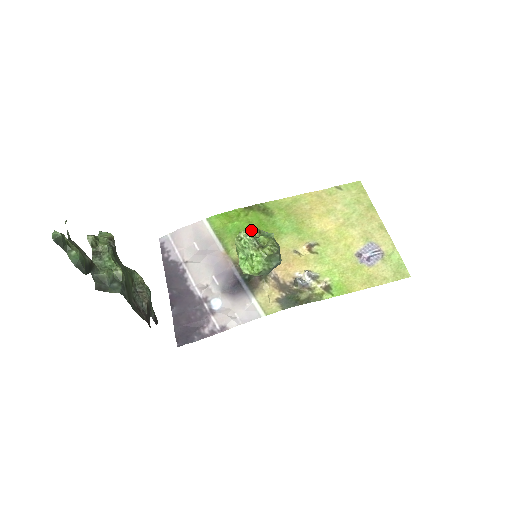
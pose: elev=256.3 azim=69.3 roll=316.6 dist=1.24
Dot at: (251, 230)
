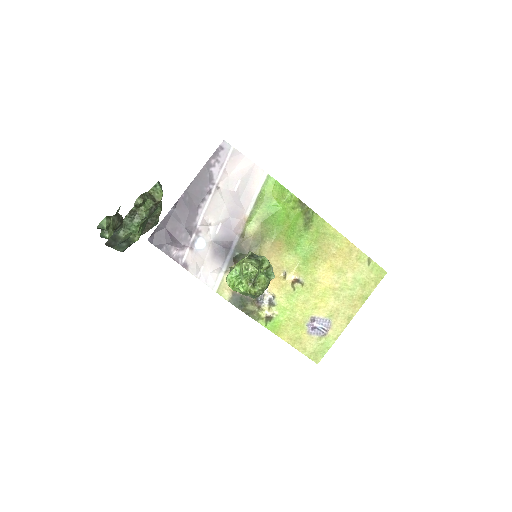
Dot at: (265, 259)
